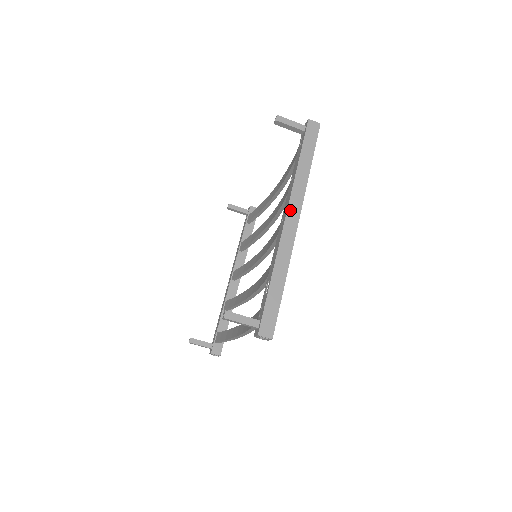
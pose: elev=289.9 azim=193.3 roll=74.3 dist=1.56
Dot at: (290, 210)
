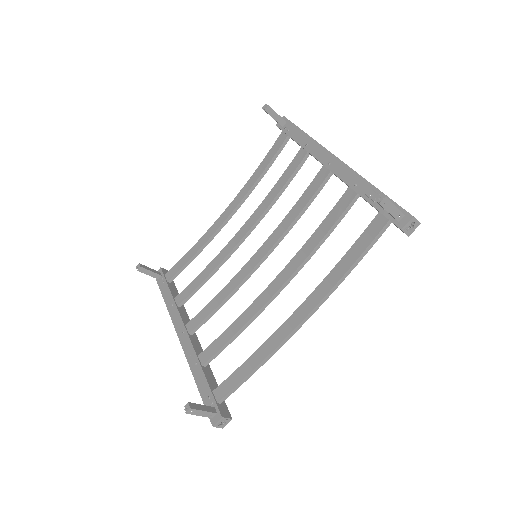
Dot at: (333, 154)
